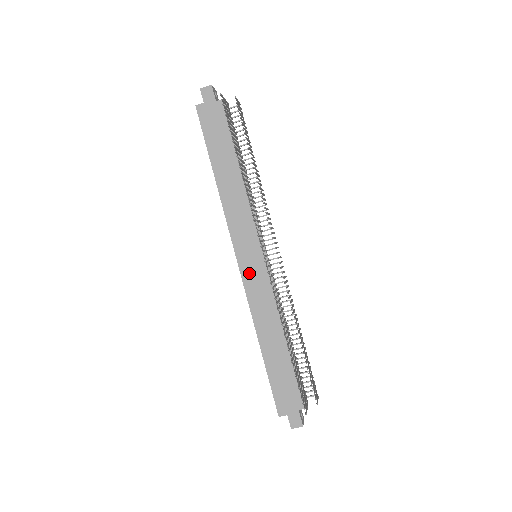
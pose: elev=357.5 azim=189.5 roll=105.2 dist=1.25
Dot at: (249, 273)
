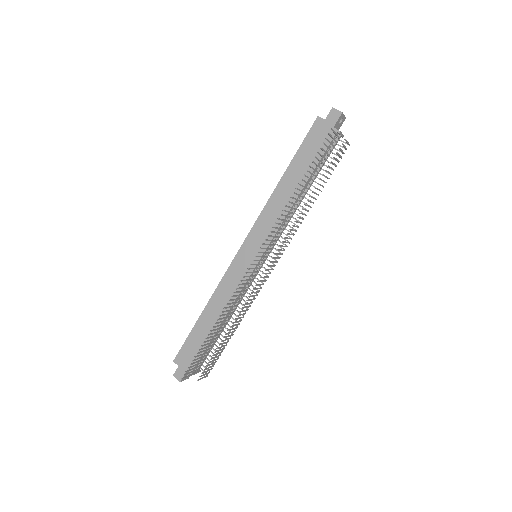
Dot at: (240, 262)
